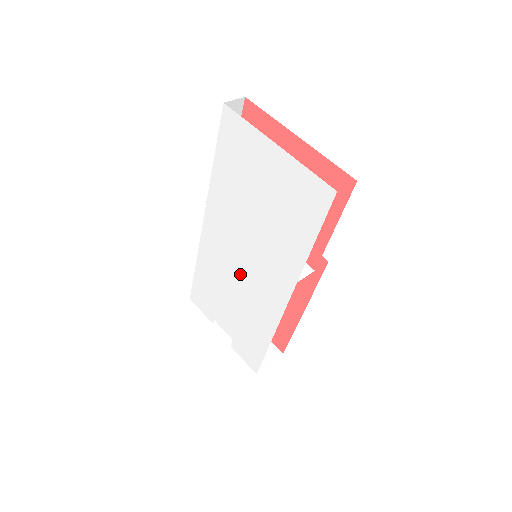
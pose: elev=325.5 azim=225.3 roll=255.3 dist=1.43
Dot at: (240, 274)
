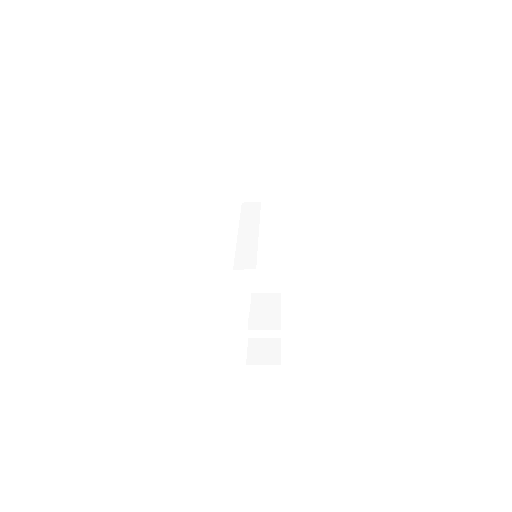
Dot at: occluded
